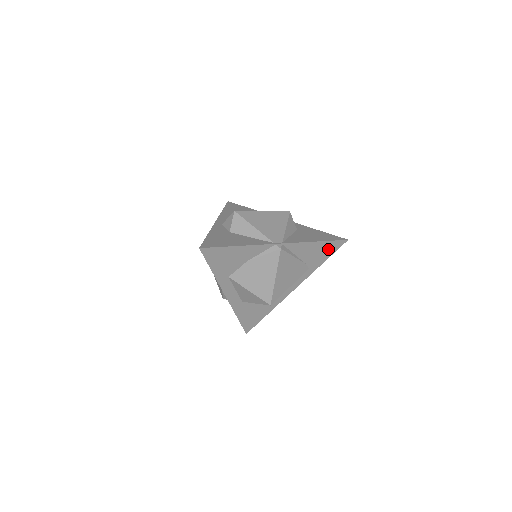
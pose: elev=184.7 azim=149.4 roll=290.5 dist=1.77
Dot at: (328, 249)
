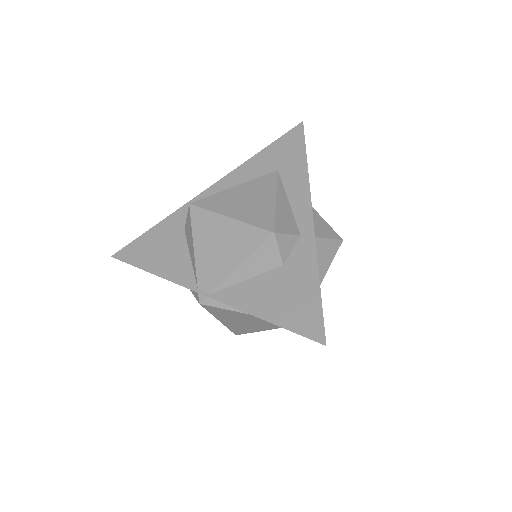
Dot at: occluded
